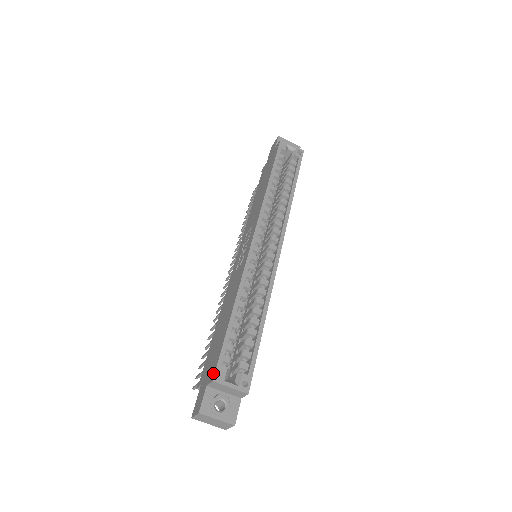
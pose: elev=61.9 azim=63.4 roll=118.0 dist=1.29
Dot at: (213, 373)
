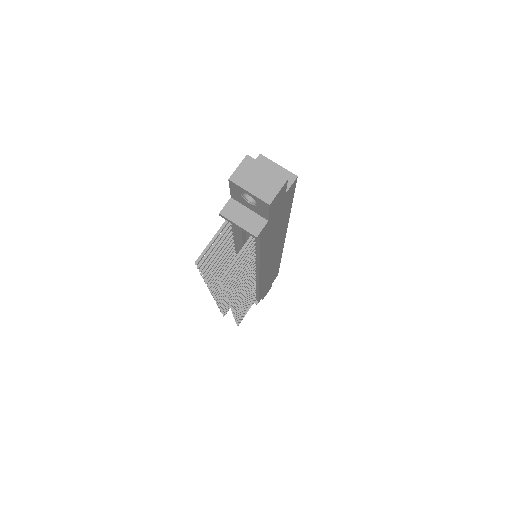
Dot at: occluded
